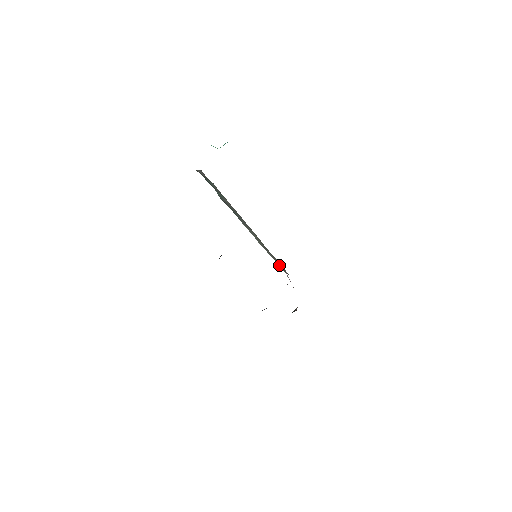
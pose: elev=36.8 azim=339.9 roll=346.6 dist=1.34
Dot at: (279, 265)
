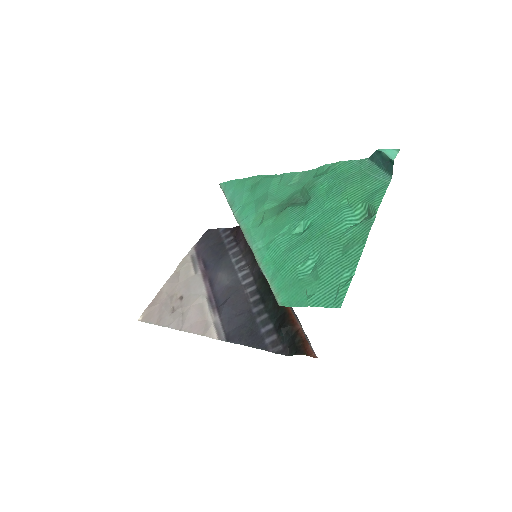
Dot at: occluded
